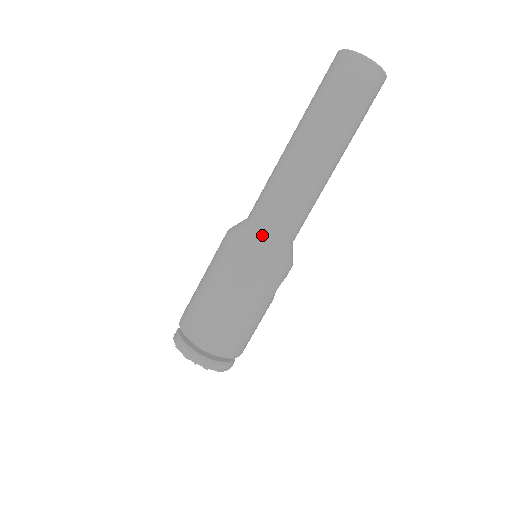
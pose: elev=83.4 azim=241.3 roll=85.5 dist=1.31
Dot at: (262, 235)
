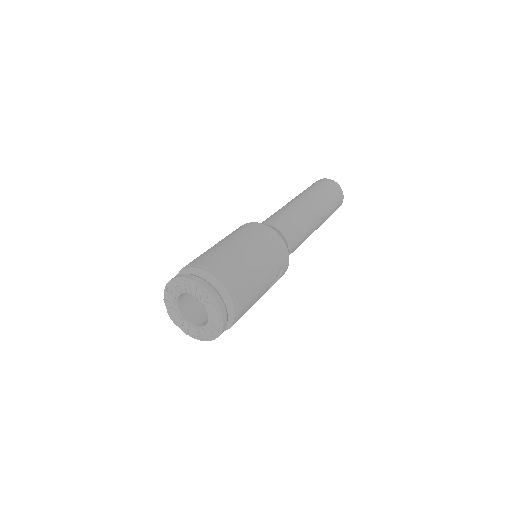
Dot at: (270, 225)
